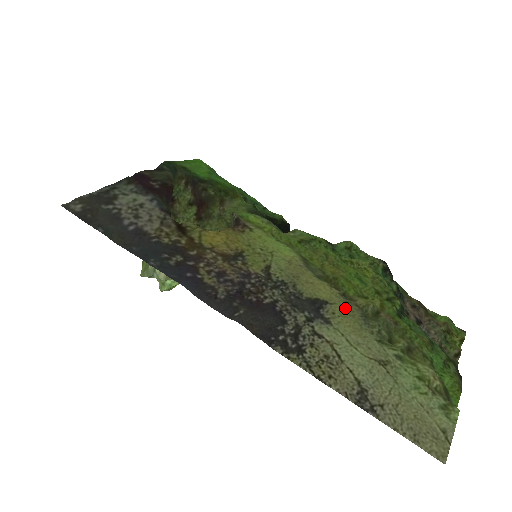
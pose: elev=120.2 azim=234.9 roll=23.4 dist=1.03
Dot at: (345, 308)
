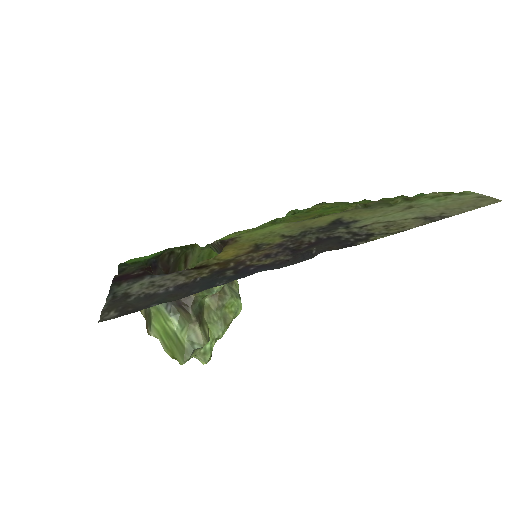
Dot at: (351, 213)
